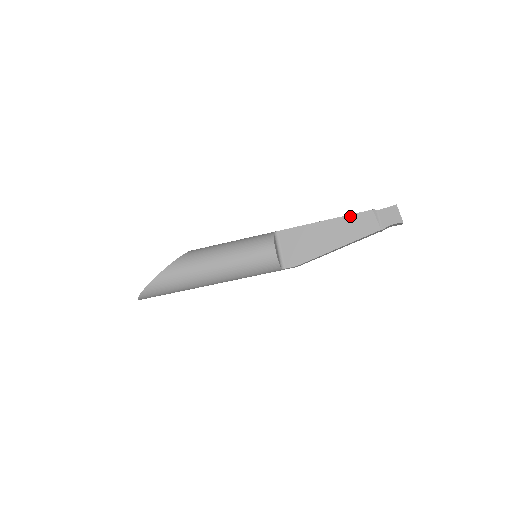
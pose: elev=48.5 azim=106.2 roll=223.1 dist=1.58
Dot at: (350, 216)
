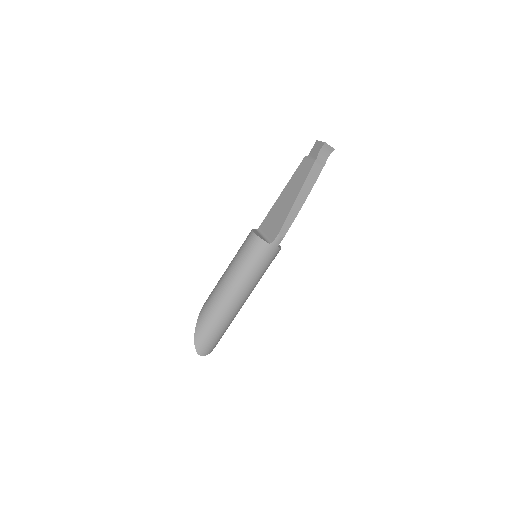
Dot at: (294, 175)
